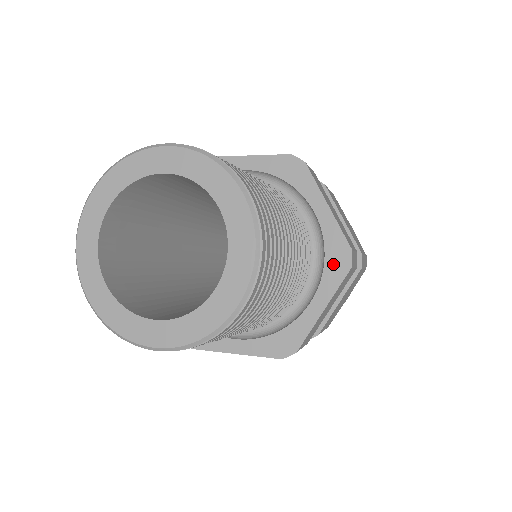
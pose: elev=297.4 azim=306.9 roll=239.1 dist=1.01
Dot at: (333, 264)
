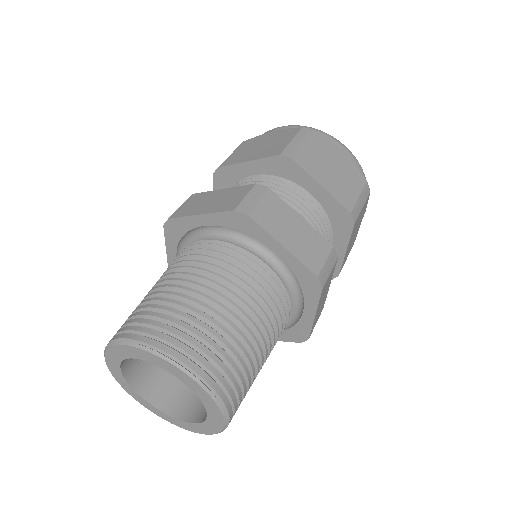
Dot at: (307, 287)
